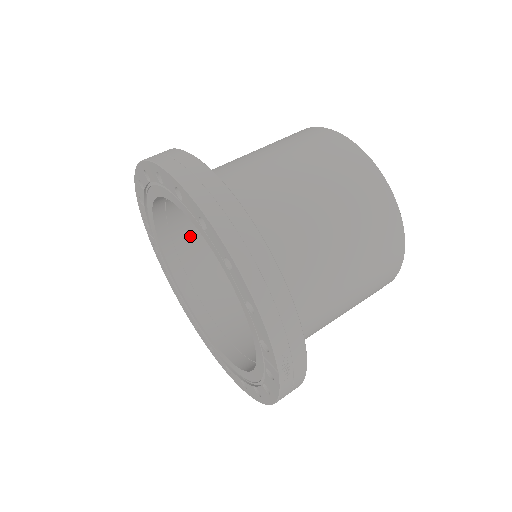
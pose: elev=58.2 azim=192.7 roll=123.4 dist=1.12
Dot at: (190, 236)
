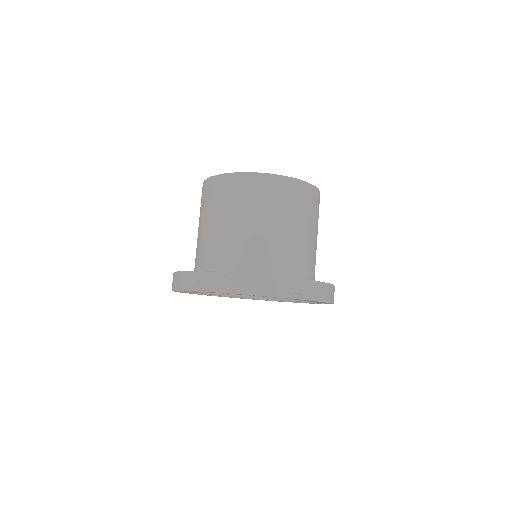
Dot at: occluded
